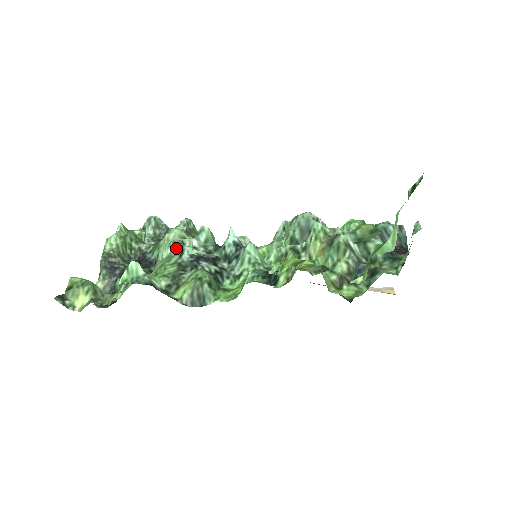
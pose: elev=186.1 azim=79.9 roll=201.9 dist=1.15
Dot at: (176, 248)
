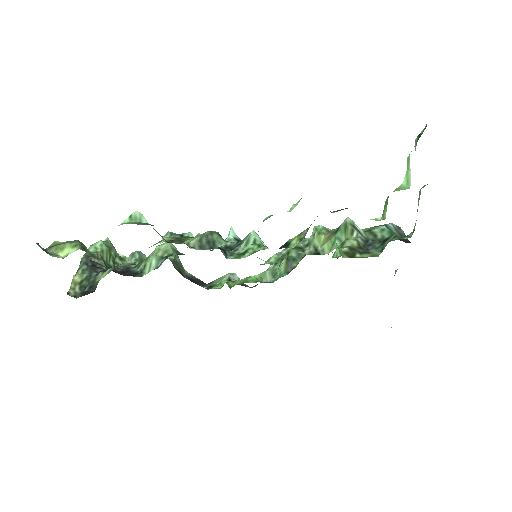
Dot at: (175, 234)
